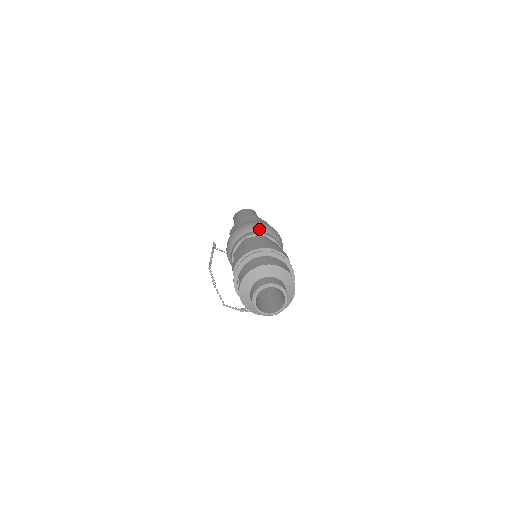
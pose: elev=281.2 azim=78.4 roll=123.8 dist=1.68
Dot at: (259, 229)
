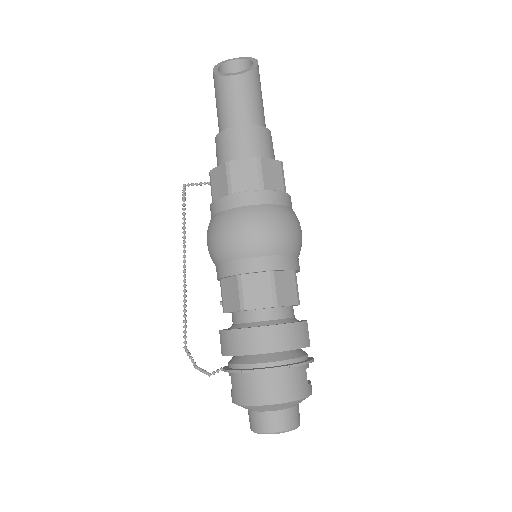
Dot at: (265, 252)
